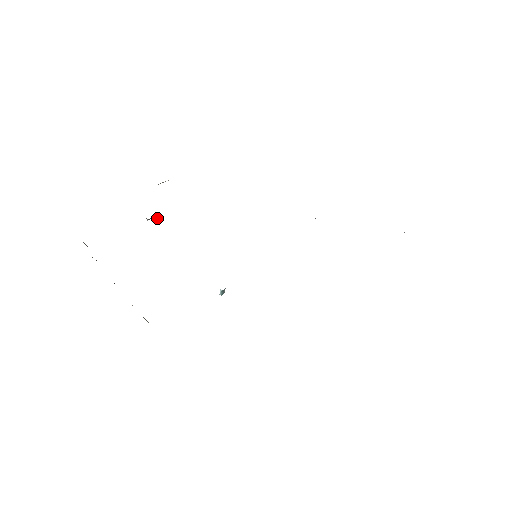
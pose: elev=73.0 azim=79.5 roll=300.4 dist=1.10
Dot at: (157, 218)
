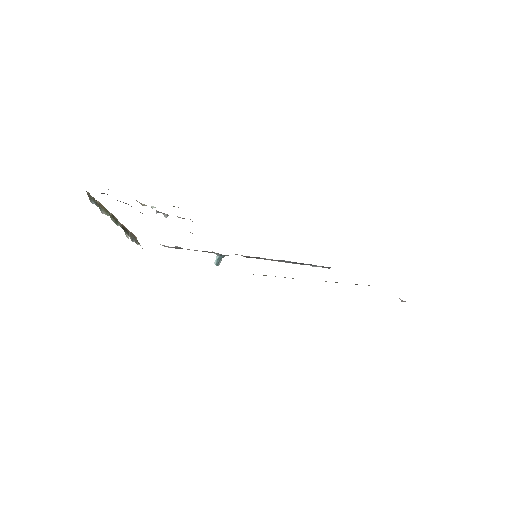
Dot at: (166, 214)
